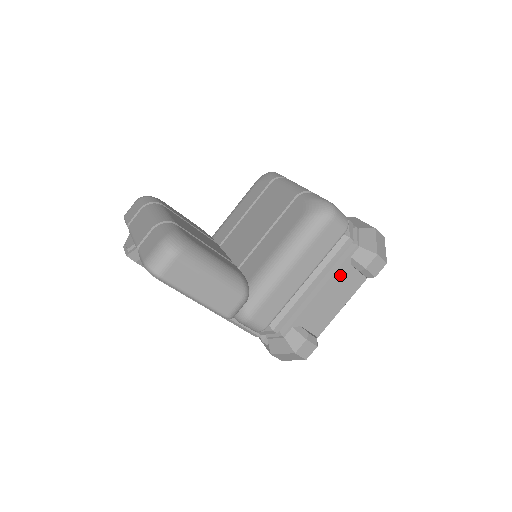
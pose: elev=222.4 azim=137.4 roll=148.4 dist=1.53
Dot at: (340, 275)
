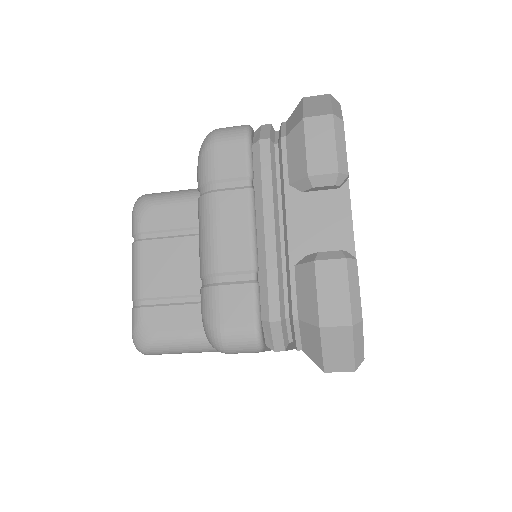
Dot at: occluded
